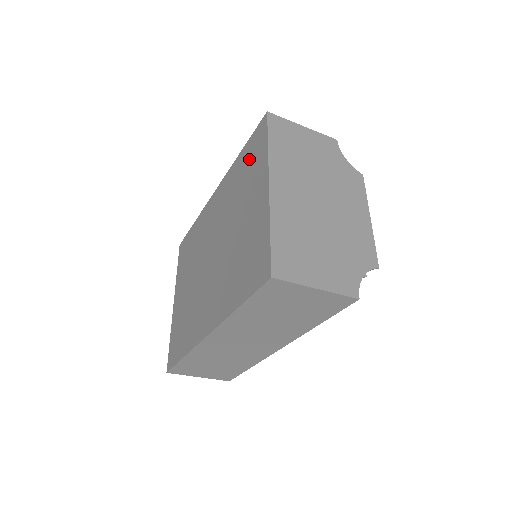
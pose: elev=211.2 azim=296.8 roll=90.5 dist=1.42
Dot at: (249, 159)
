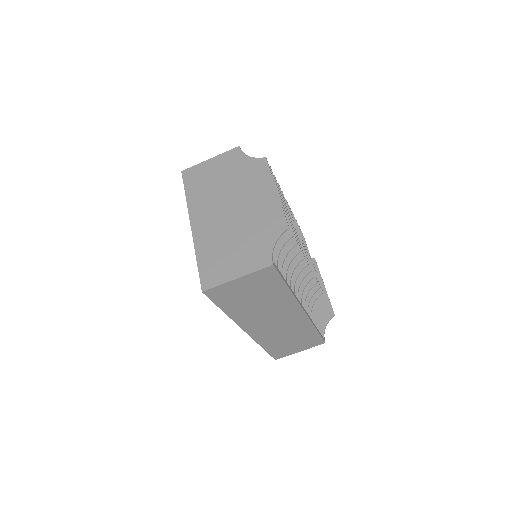
Dot at: occluded
